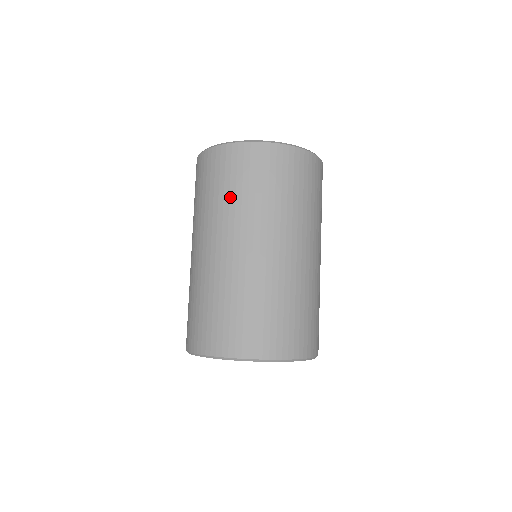
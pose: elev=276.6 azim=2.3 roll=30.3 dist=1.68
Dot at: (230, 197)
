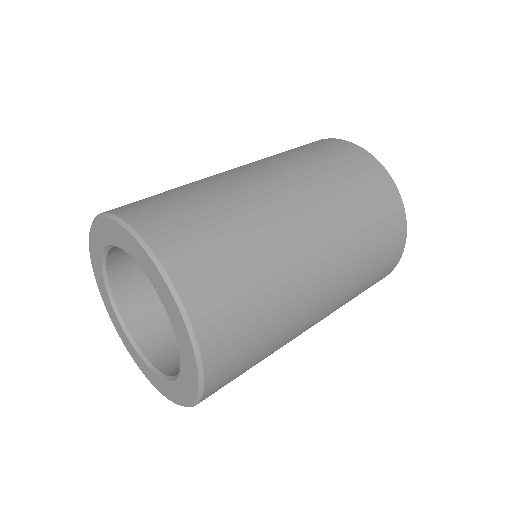
Dot at: (286, 153)
